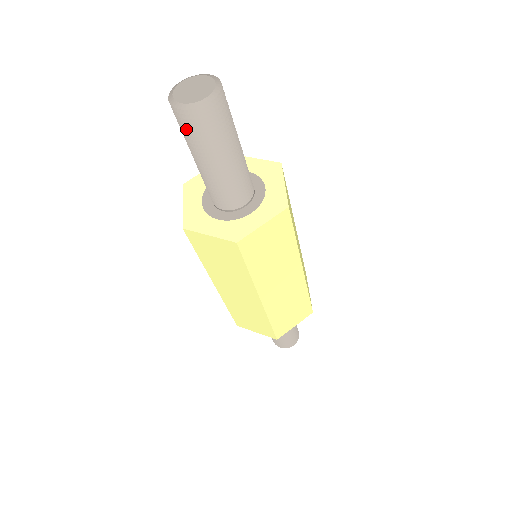
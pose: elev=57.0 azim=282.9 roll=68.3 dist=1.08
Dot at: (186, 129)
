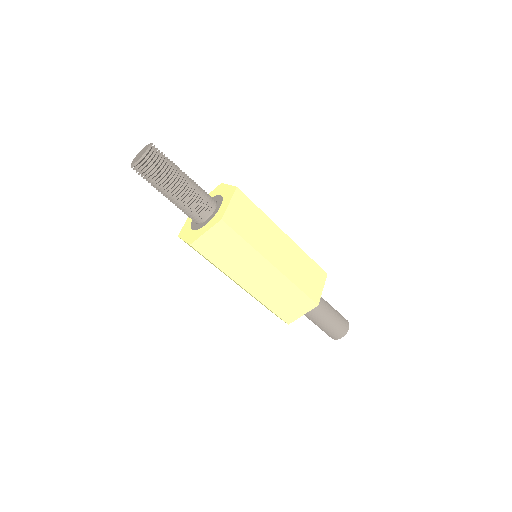
Dot at: (143, 177)
